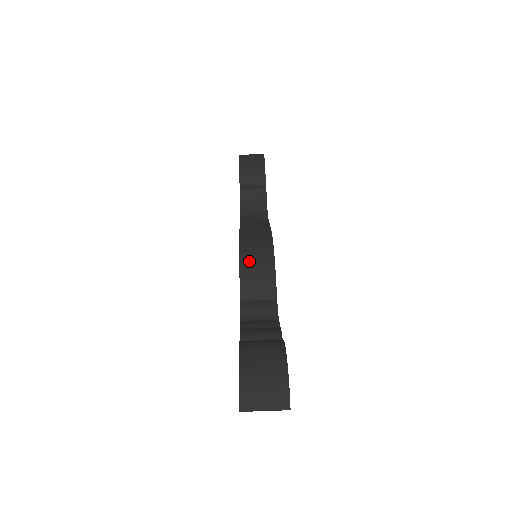
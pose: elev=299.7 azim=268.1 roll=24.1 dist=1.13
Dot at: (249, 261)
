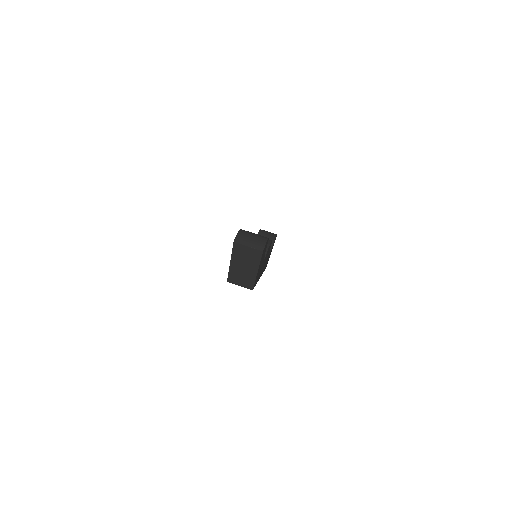
Dot at: occluded
